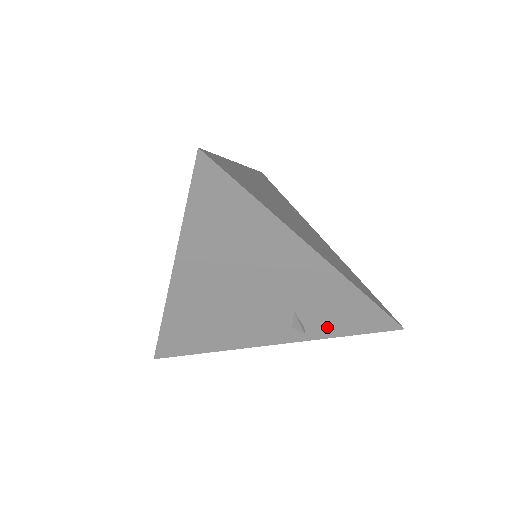
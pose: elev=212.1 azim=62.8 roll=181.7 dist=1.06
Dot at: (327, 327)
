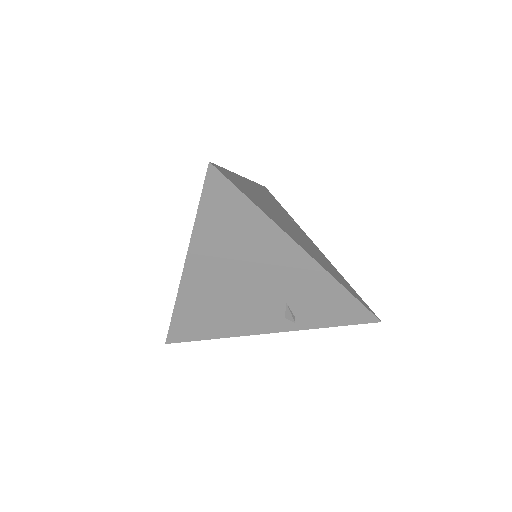
Dot at: (315, 318)
